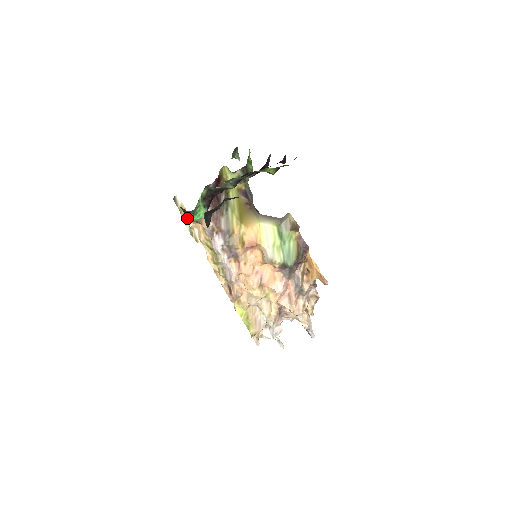
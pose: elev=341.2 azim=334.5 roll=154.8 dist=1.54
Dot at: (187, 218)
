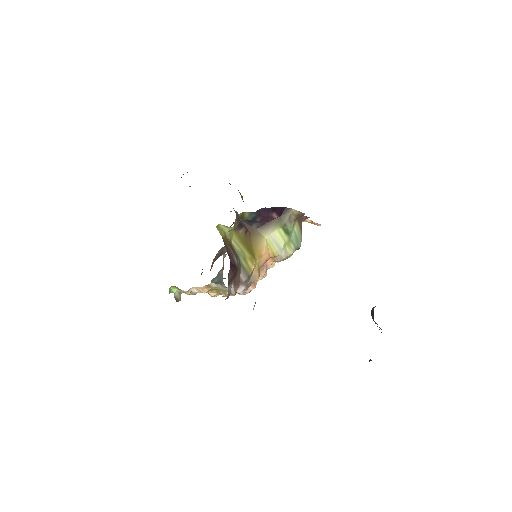
Dot at: (183, 292)
